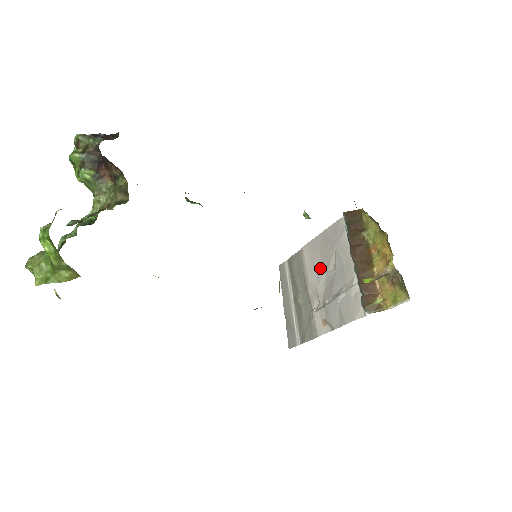
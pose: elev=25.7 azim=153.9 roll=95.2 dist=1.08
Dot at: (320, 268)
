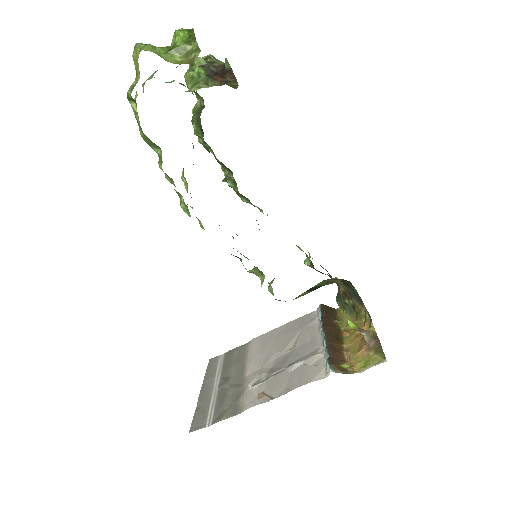
Dot at: (272, 350)
